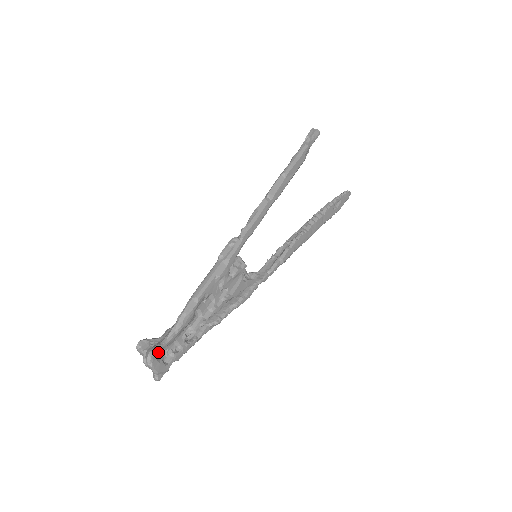
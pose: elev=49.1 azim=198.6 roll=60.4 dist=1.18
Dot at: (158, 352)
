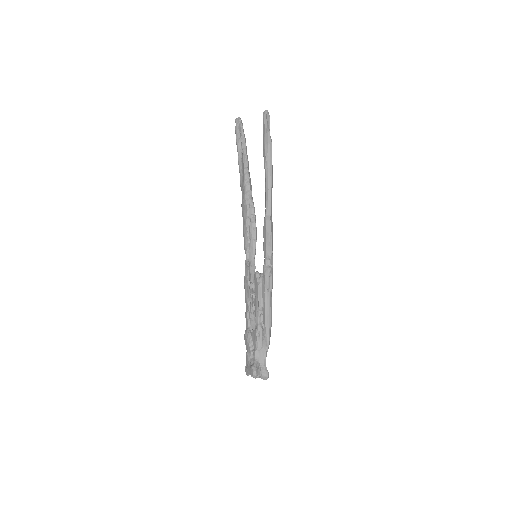
Dot at: (266, 370)
